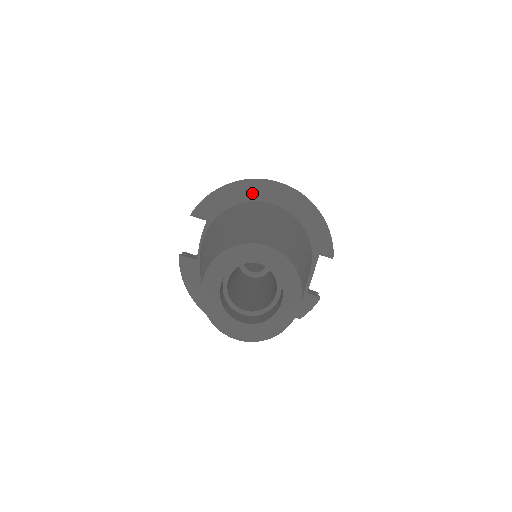
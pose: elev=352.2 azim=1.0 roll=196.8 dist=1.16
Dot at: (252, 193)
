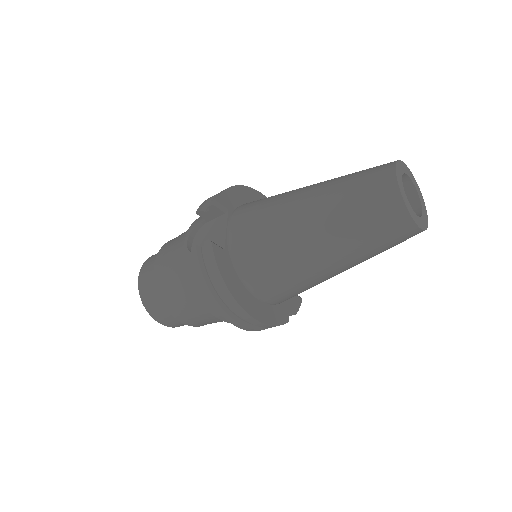
Dot at: (252, 198)
